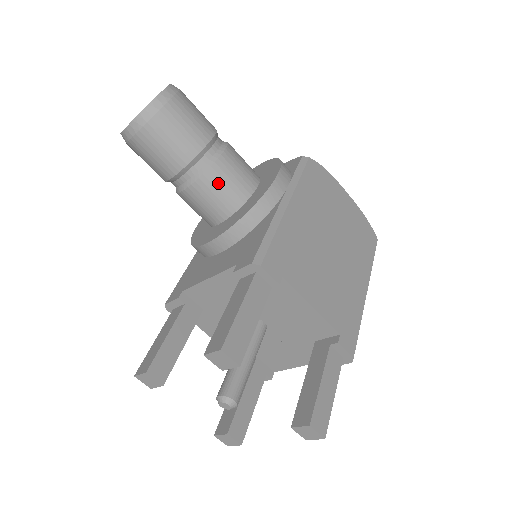
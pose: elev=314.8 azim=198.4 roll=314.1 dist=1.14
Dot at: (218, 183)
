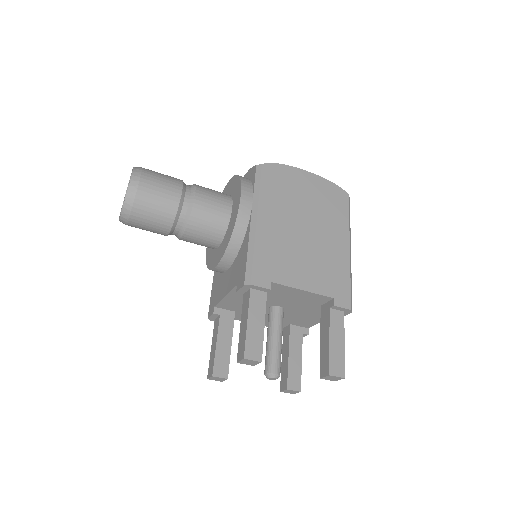
Dot at: (201, 224)
